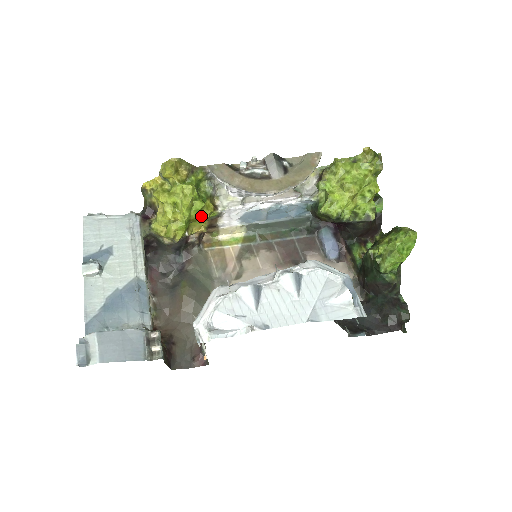
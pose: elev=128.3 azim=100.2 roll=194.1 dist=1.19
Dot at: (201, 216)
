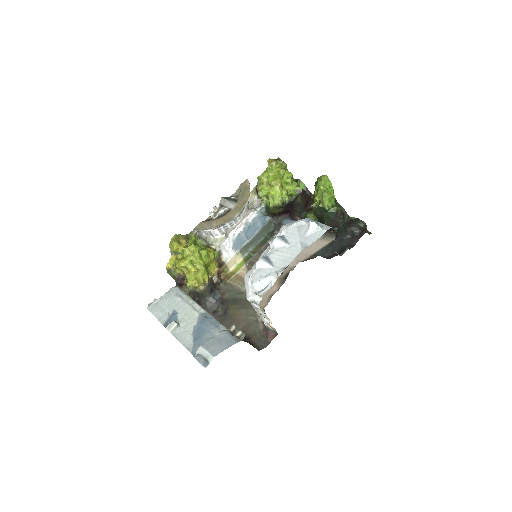
Dot at: (210, 259)
